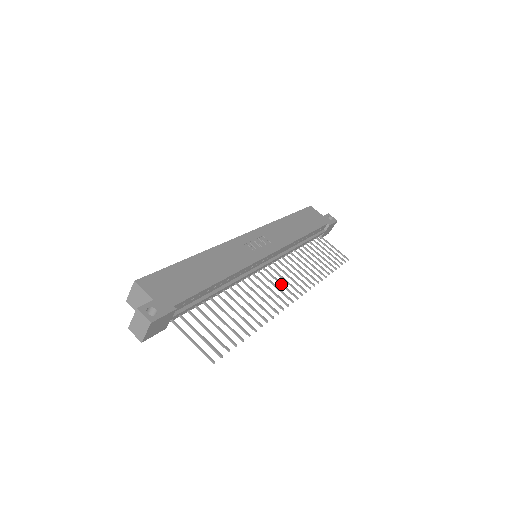
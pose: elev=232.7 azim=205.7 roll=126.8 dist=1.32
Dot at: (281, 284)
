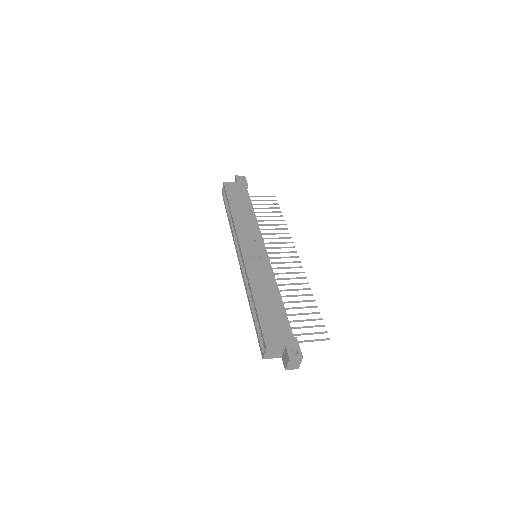
Dot at: occluded
